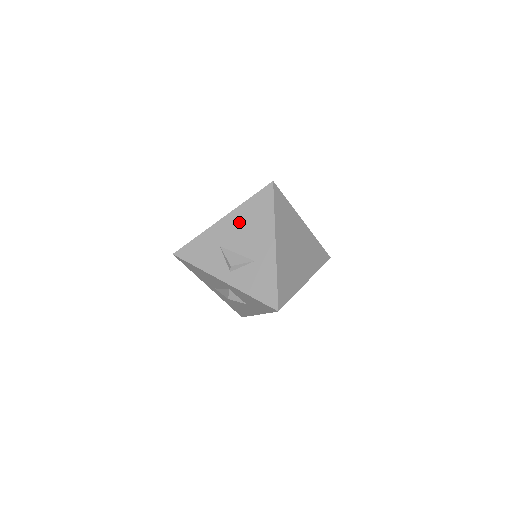
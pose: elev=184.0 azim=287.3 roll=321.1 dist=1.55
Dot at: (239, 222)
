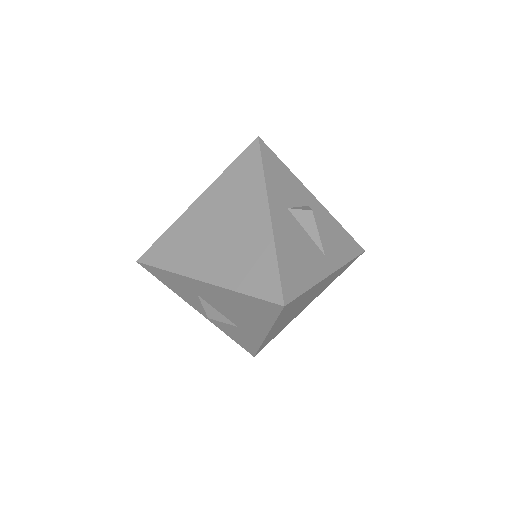
Dot at: (225, 299)
